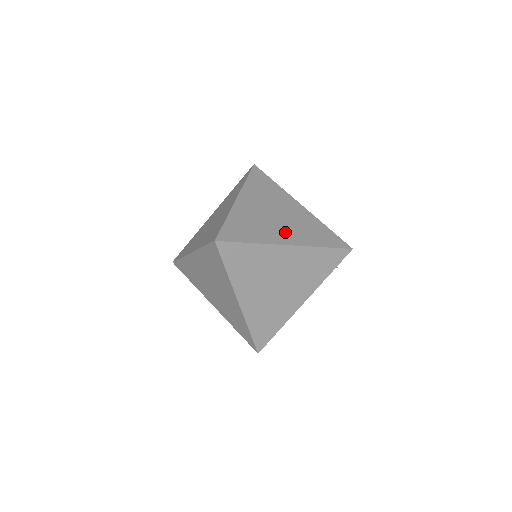
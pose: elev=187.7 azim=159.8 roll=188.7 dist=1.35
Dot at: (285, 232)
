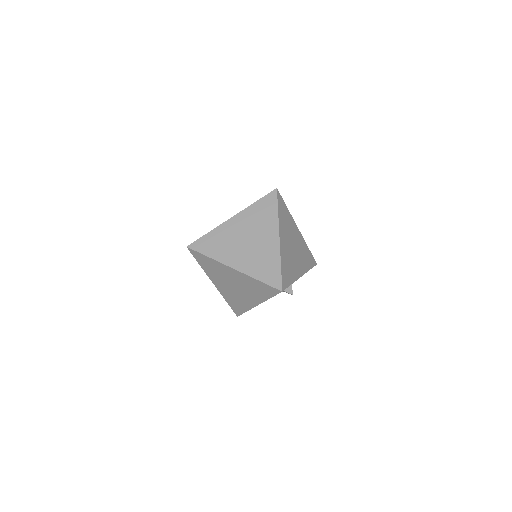
Dot at: (240, 257)
